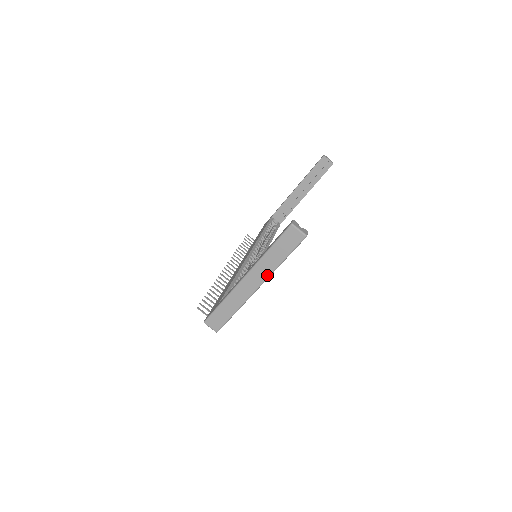
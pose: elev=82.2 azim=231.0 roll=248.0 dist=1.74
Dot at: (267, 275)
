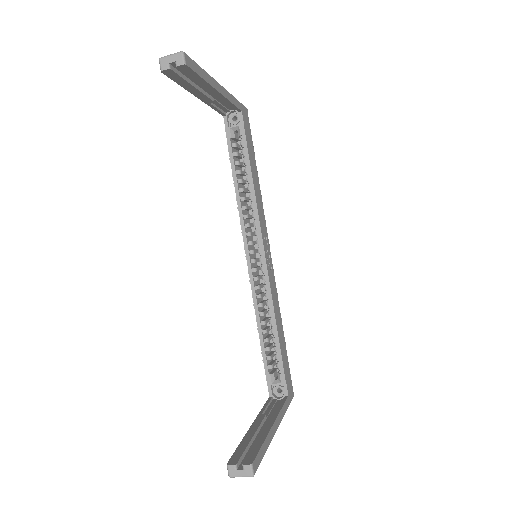
Dot at: occluded
